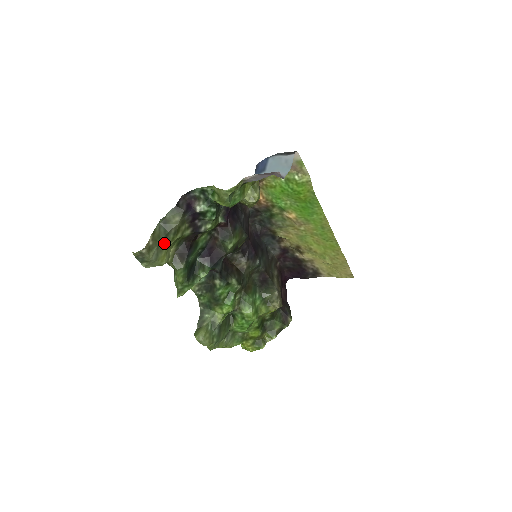
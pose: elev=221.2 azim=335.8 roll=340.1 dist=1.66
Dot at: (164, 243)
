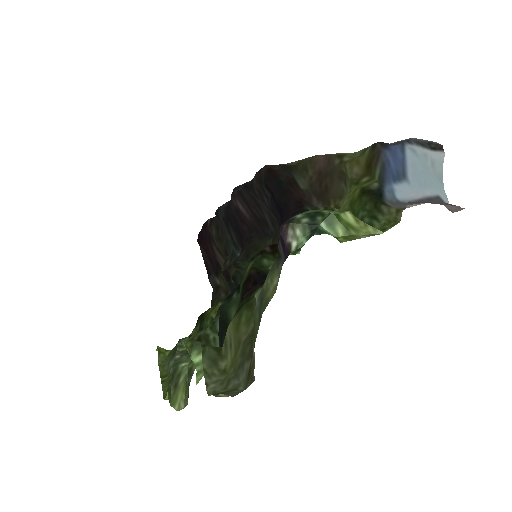
Dot at: (251, 337)
